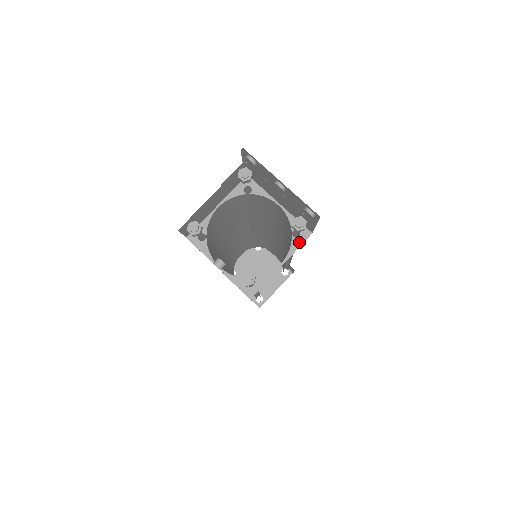
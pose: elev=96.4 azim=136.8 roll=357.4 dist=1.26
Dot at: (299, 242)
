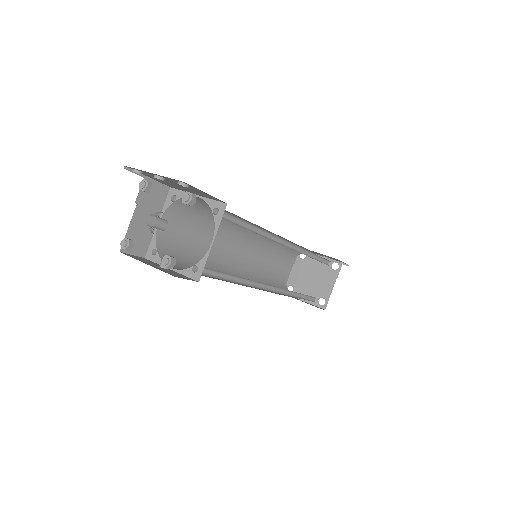
Dot at: (220, 217)
